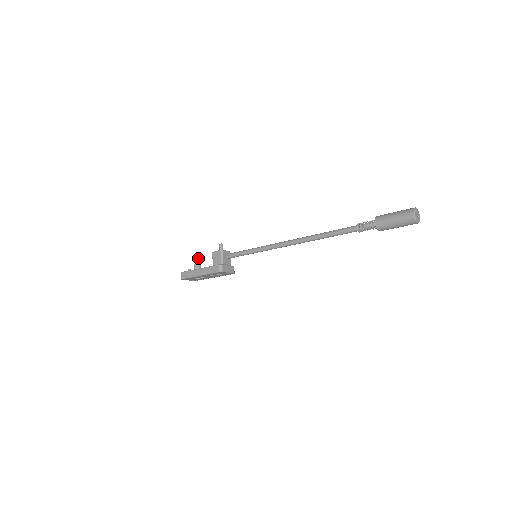
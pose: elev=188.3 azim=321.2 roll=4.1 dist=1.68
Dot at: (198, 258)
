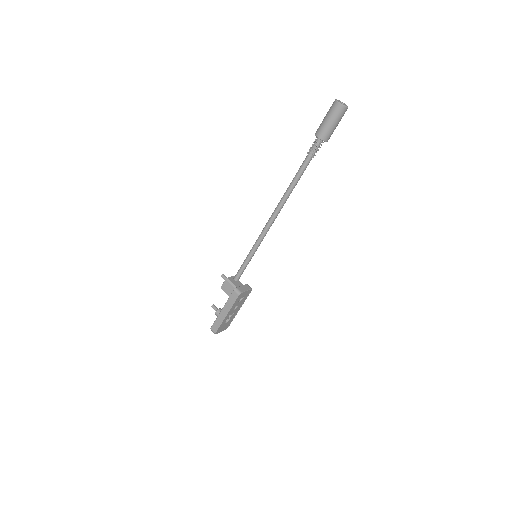
Dot at: (214, 306)
